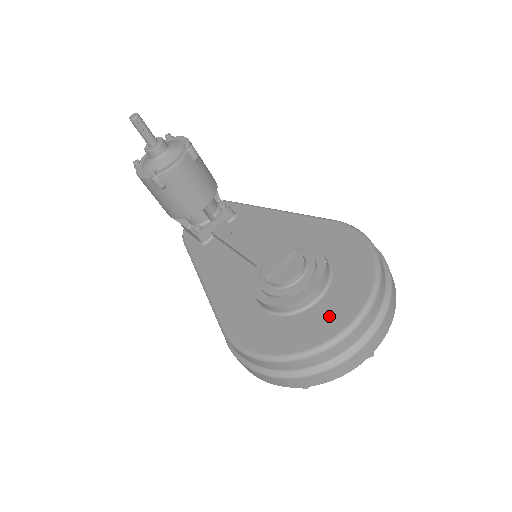
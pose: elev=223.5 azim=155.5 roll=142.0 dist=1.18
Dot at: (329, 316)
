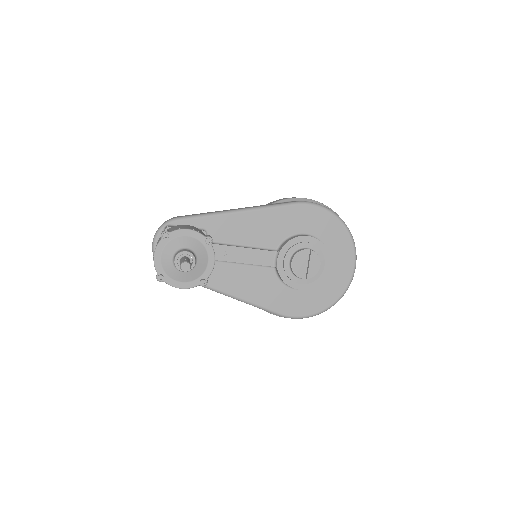
Dot at: (340, 271)
